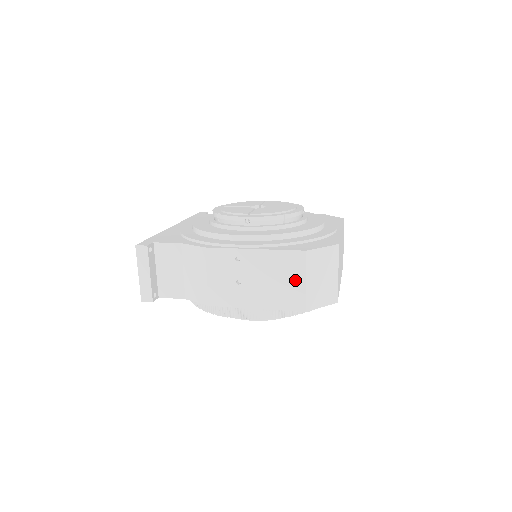
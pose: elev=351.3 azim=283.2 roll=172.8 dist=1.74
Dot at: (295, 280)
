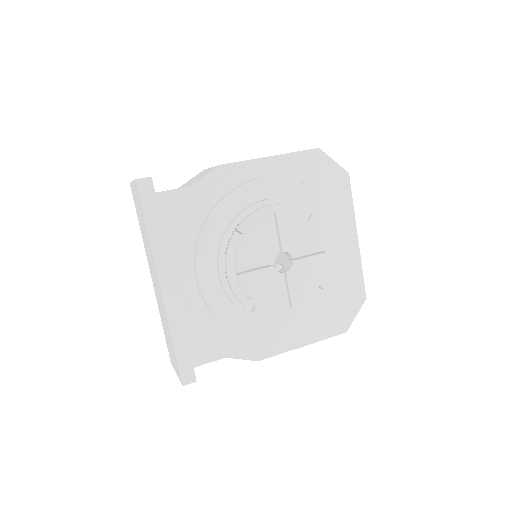
Dot at: occluded
